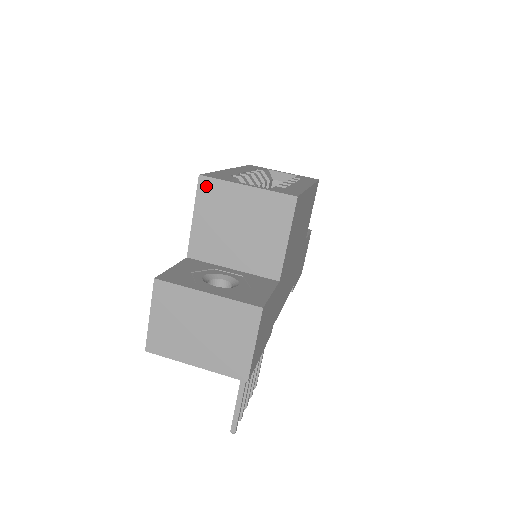
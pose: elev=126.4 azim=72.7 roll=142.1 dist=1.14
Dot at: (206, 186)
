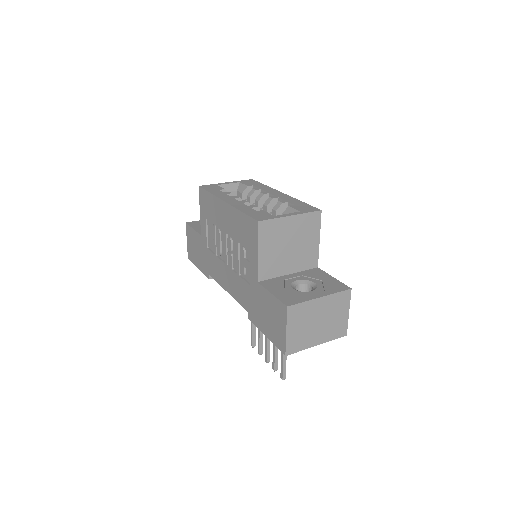
Dot at: (264, 227)
